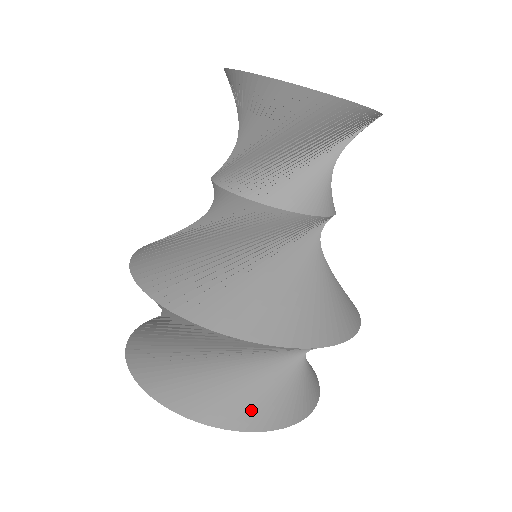
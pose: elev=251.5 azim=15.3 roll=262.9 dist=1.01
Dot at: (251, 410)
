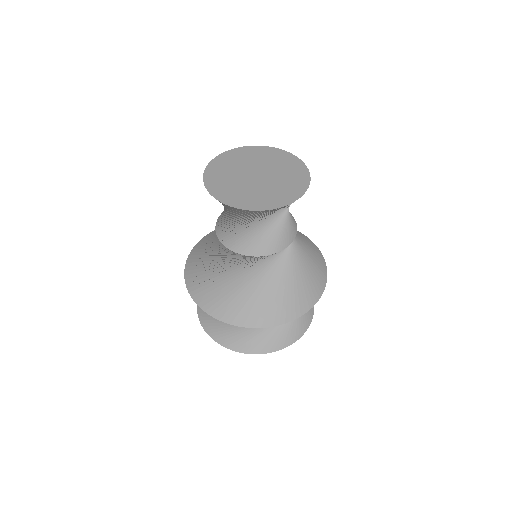
Dot at: (253, 343)
